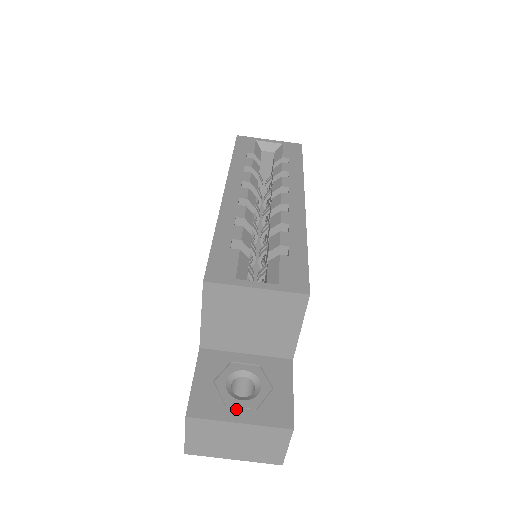
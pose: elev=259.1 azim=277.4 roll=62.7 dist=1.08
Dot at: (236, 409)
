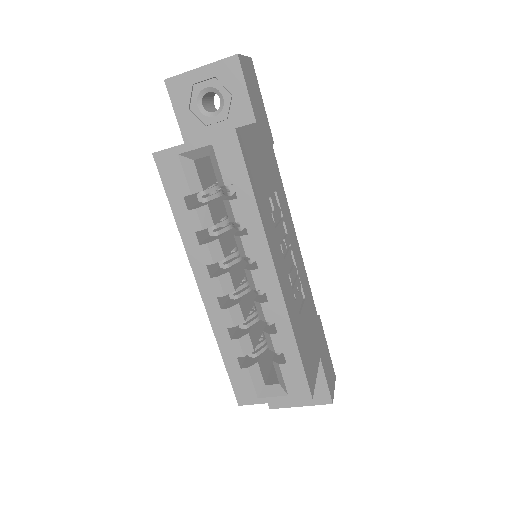
Dot at: occluded
